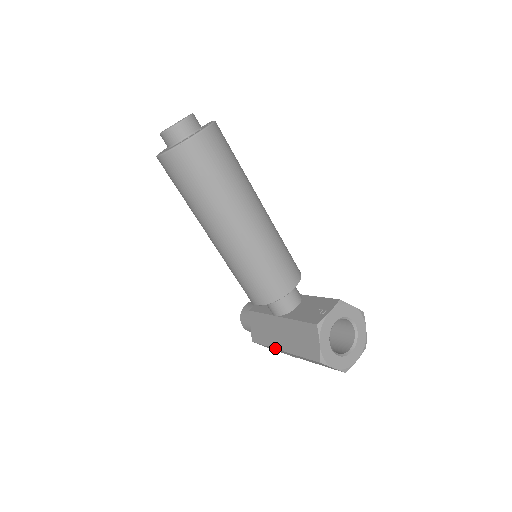
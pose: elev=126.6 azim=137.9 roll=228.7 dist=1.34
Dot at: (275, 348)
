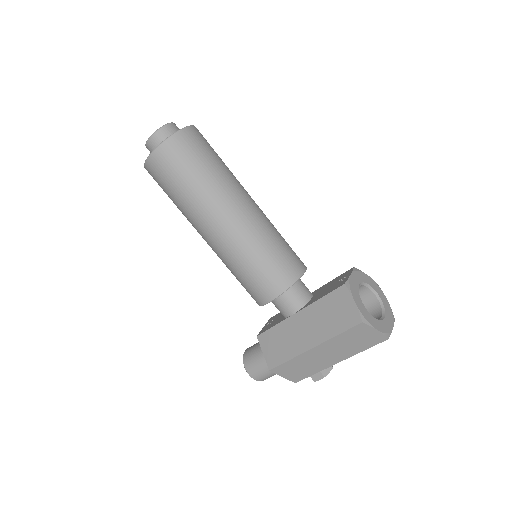
Dot at: (302, 352)
